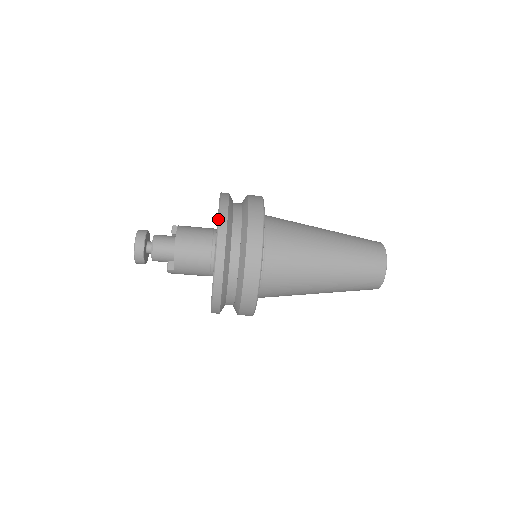
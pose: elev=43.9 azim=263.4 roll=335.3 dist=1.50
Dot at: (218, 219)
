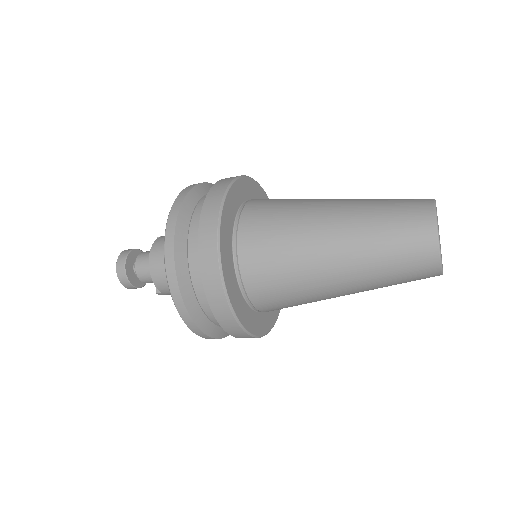
Dot at: (165, 230)
